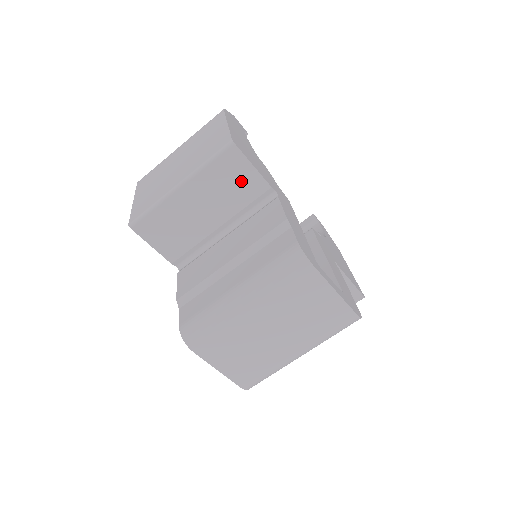
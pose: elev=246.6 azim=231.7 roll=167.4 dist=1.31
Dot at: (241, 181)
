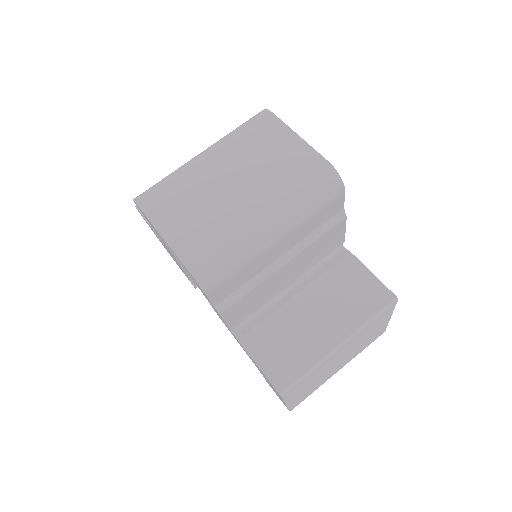
Dot at: occluded
